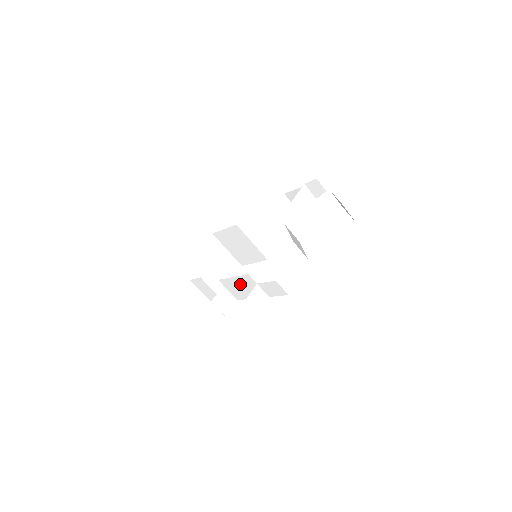
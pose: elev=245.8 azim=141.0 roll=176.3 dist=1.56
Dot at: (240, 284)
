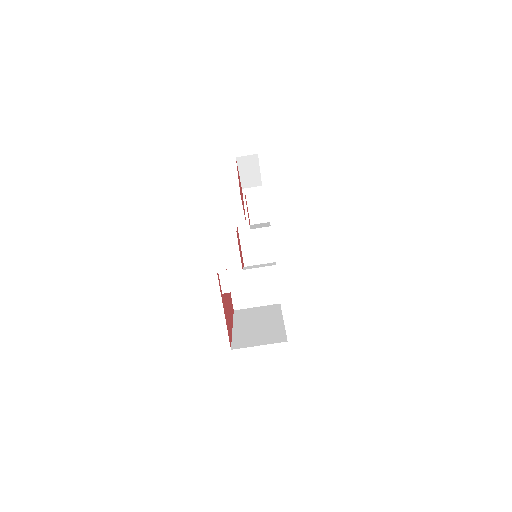
Dot at: (252, 252)
